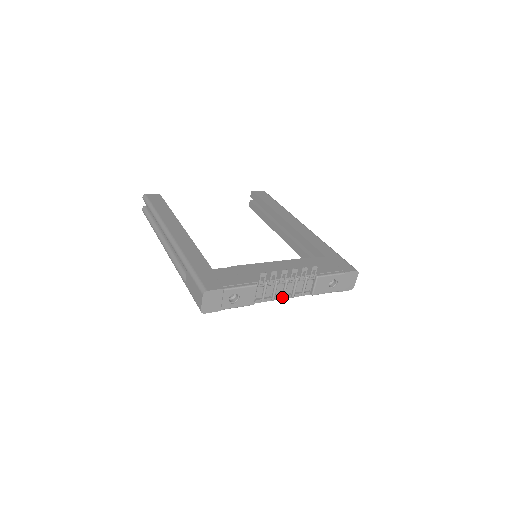
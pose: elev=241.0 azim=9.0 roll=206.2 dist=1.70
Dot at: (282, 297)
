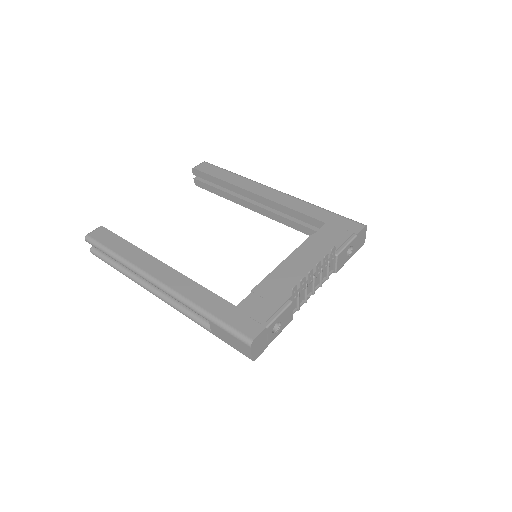
Dot at: (312, 293)
